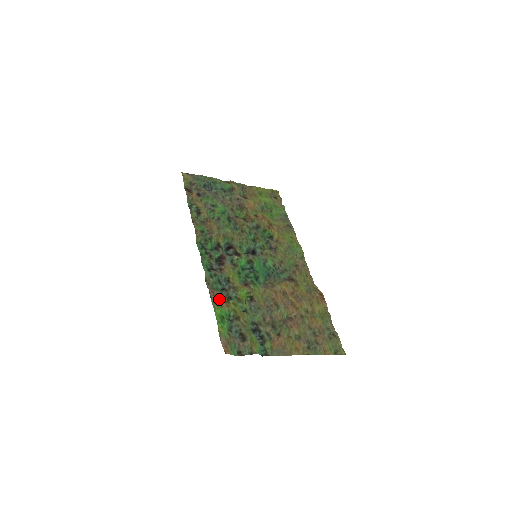
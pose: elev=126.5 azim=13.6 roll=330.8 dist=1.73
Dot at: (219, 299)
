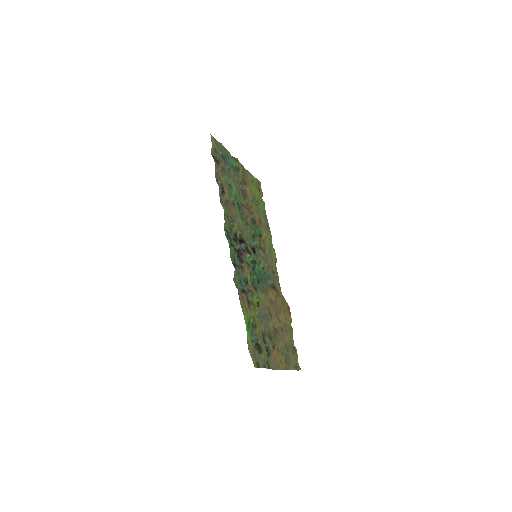
Dot at: (246, 303)
